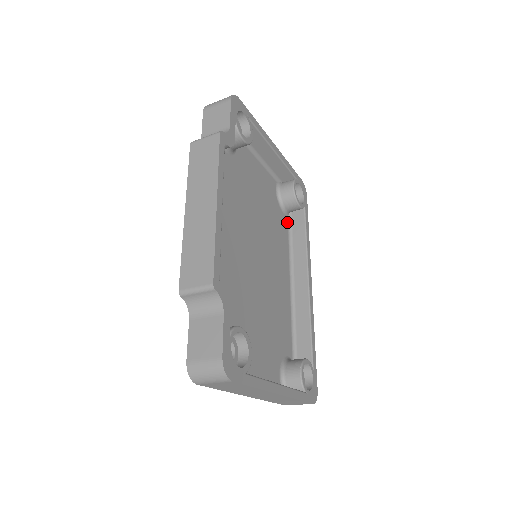
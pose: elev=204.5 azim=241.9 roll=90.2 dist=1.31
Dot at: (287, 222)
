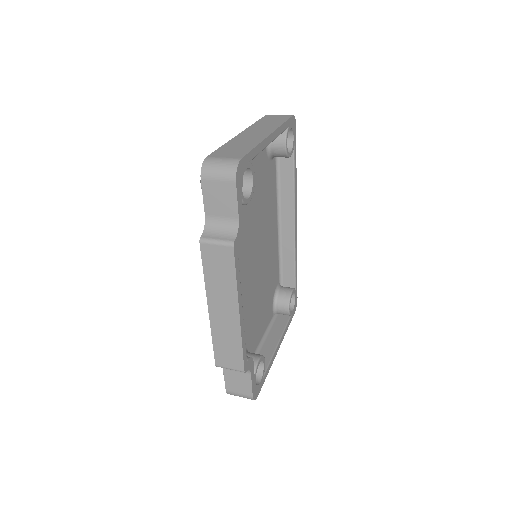
Dot at: (275, 163)
